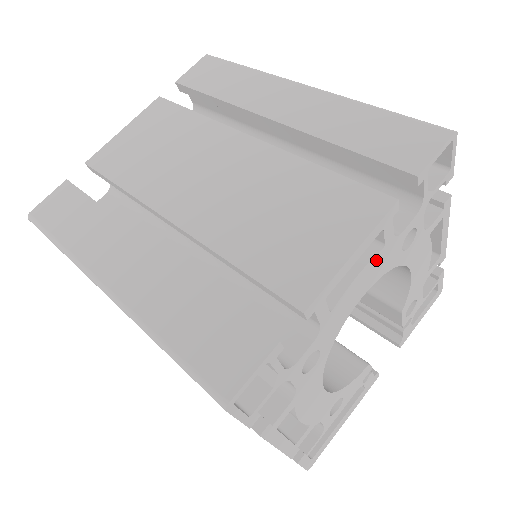
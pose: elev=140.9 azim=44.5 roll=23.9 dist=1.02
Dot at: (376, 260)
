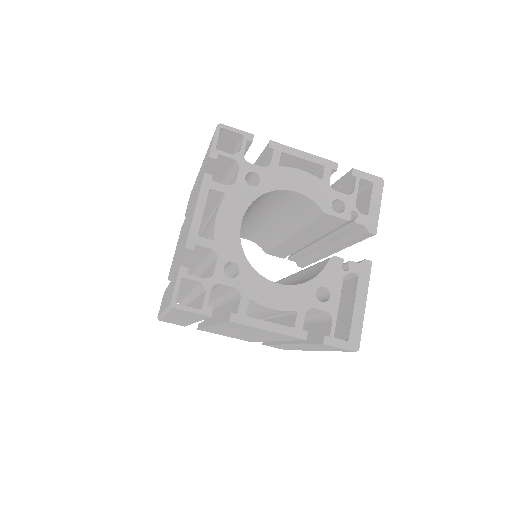
Dot at: (227, 202)
